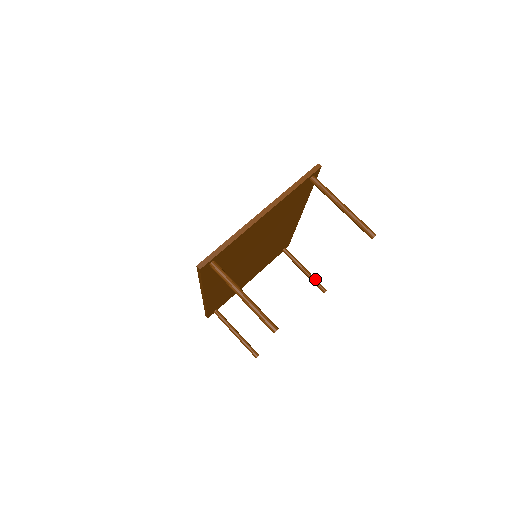
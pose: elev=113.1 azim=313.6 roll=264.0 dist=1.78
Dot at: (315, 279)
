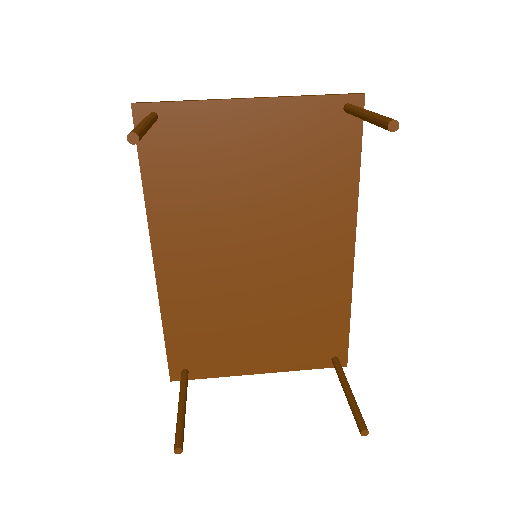
Dot at: (357, 407)
